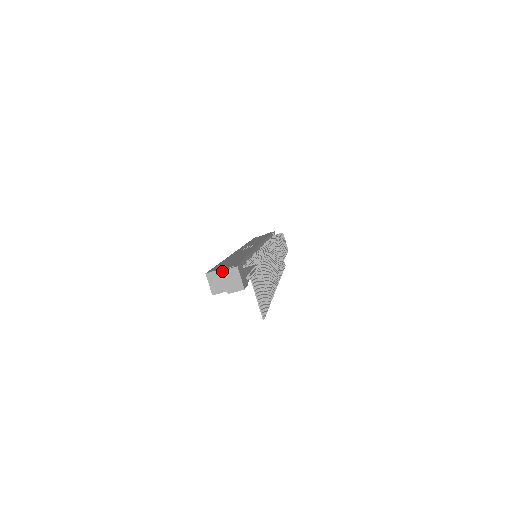
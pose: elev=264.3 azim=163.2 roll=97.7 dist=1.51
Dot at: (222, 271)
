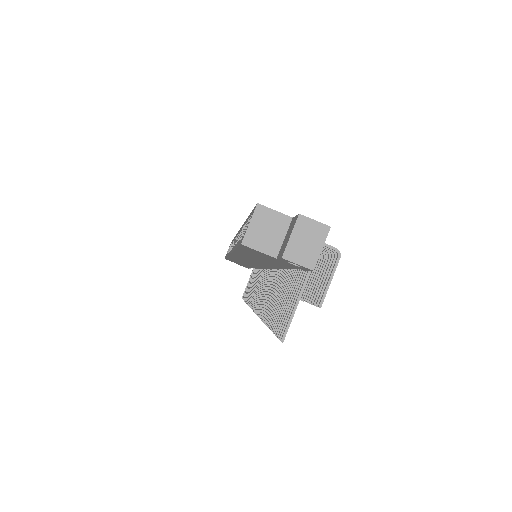
Dot at: (301, 215)
